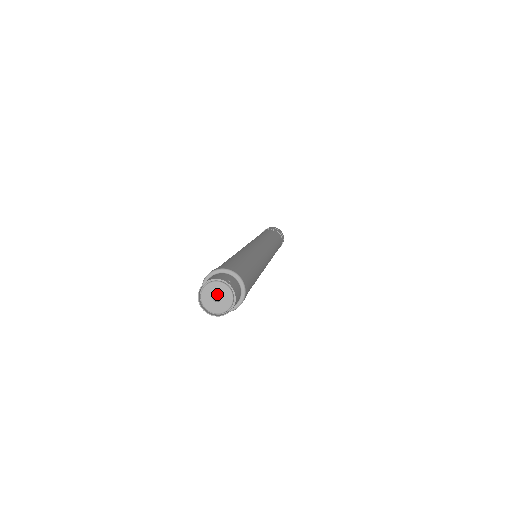
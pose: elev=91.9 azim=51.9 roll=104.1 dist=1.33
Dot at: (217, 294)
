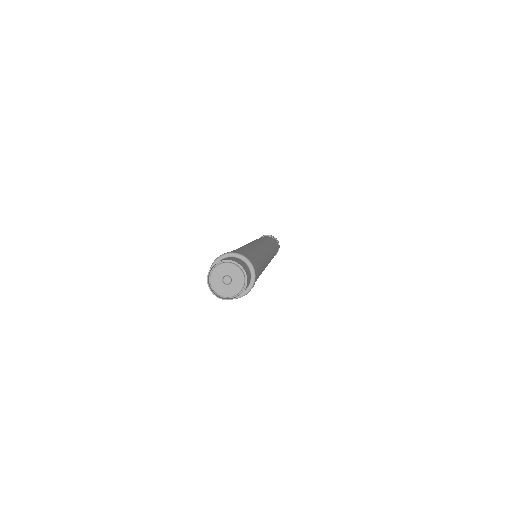
Dot at: (225, 276)
